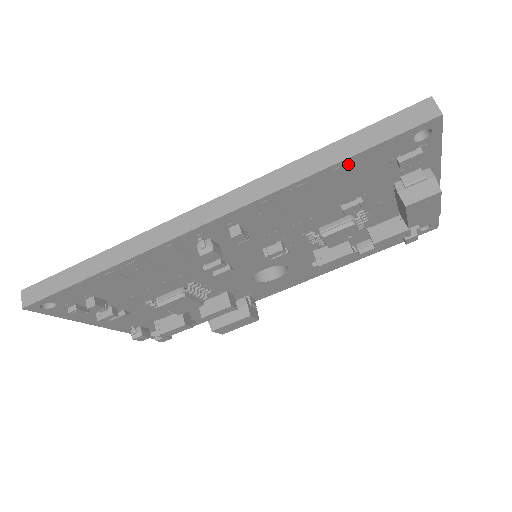
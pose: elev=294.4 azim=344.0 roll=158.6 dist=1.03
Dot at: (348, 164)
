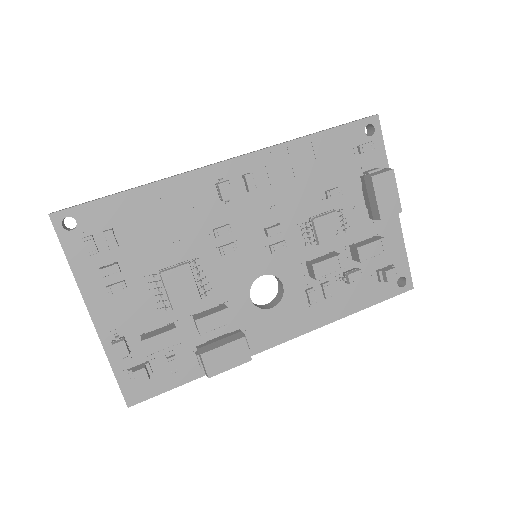
Dot at: (326, 137)
